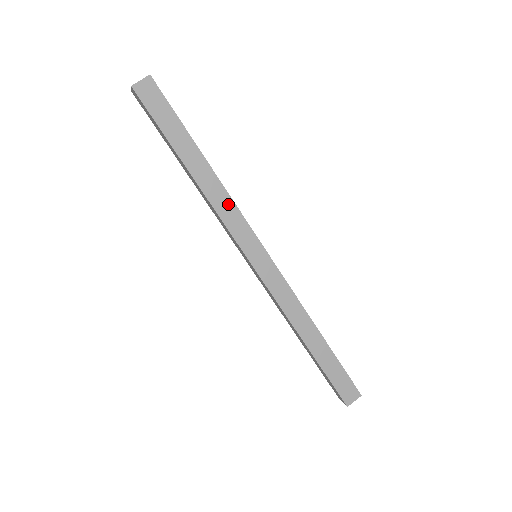
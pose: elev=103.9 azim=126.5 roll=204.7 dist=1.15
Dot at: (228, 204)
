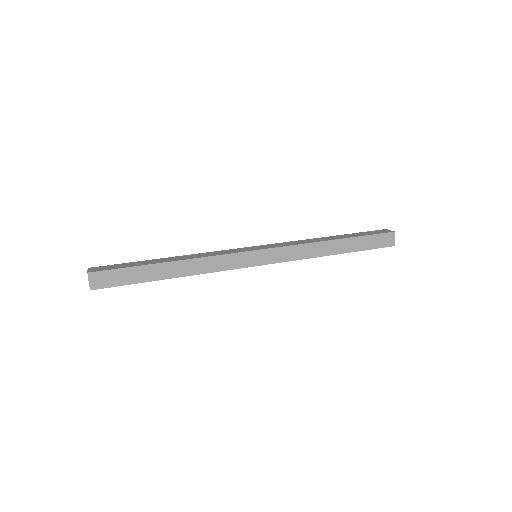
Dot at: (210, 261)
